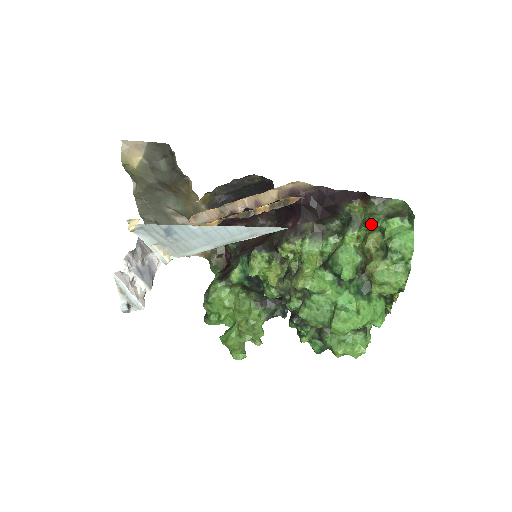
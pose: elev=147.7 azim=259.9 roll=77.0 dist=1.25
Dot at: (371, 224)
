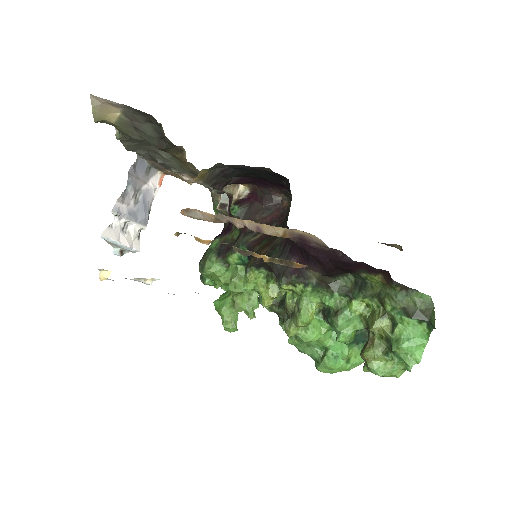
Dot at: (384, 307)
